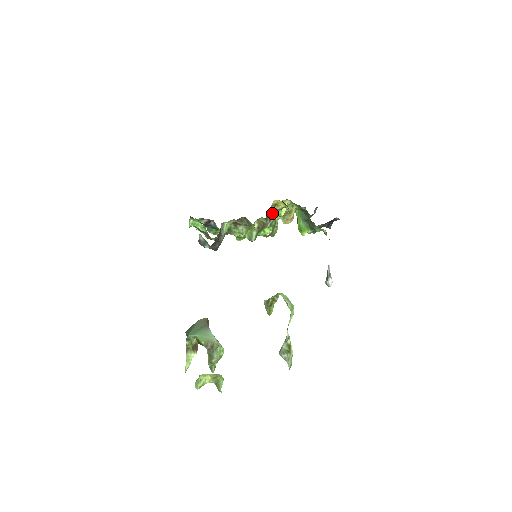
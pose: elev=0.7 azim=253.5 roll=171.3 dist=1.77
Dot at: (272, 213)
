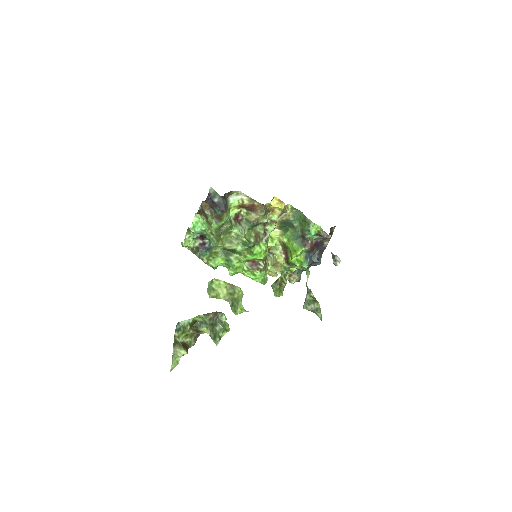
Dot at: (268, 222)
